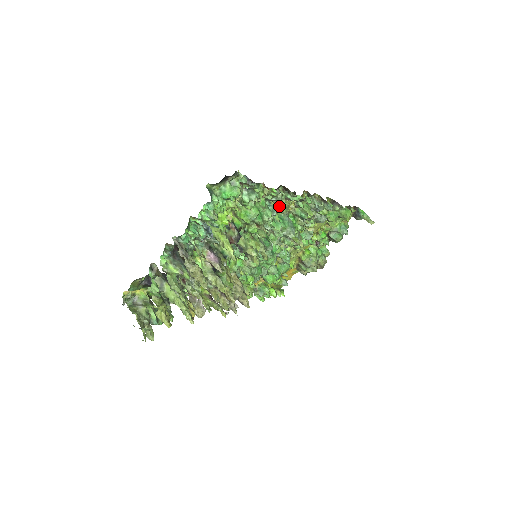
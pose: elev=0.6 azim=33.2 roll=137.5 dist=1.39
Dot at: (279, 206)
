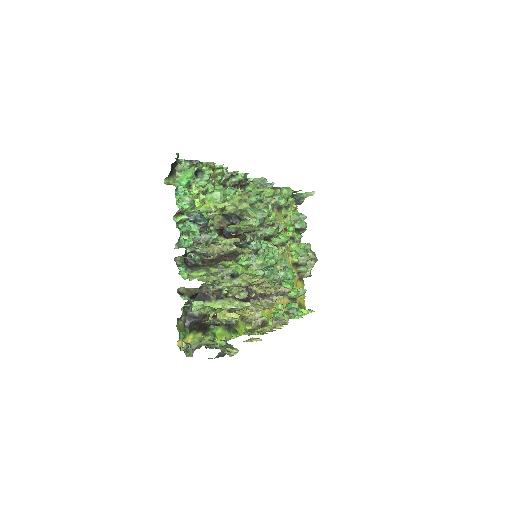
Dot at: occluded
